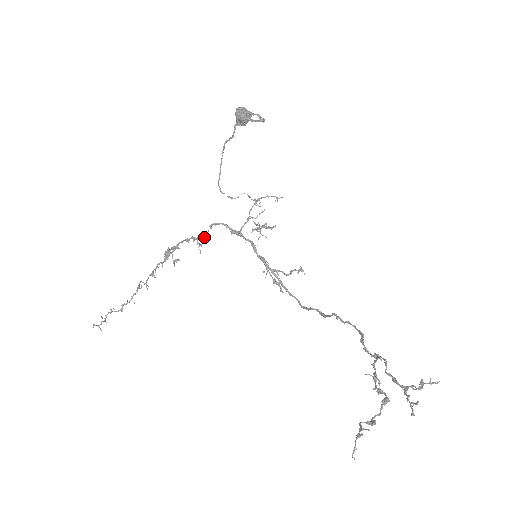
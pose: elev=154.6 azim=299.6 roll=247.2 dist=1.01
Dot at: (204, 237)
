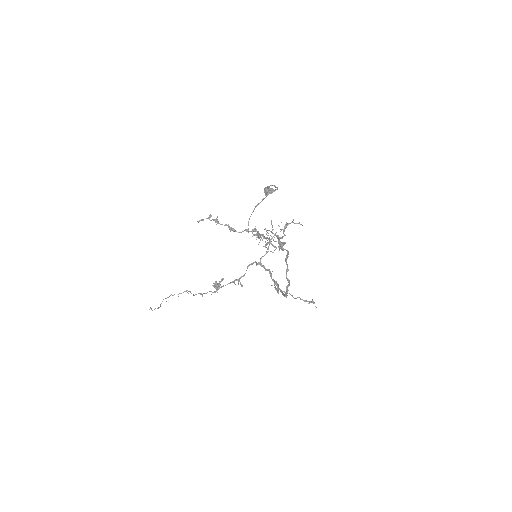
Dot at: (243, 276)
